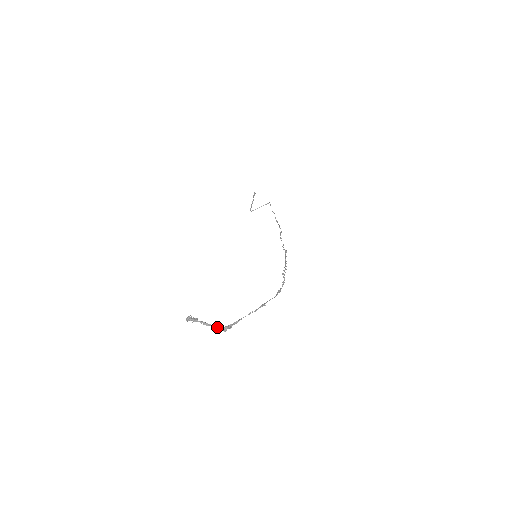
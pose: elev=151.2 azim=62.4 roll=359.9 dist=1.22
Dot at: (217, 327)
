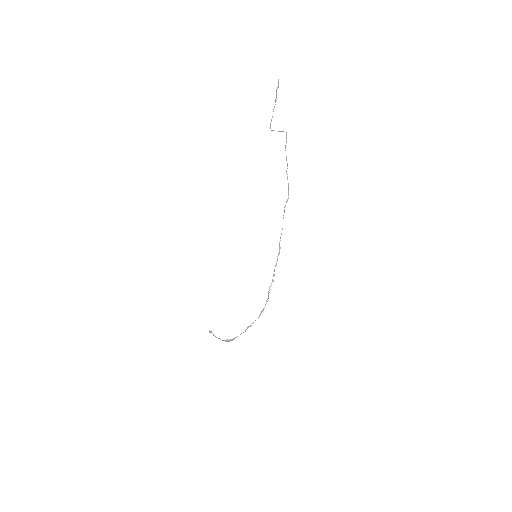
Dot at: occluded
